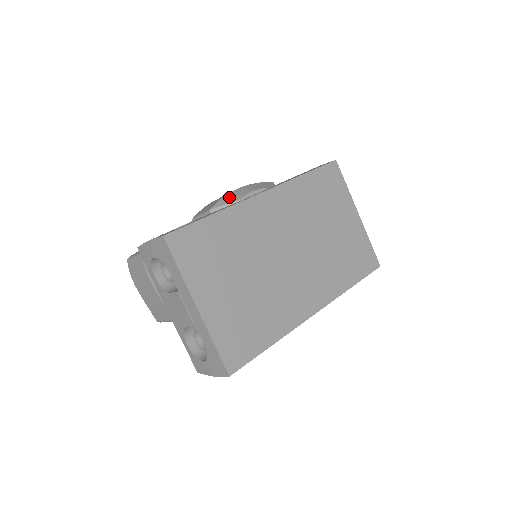
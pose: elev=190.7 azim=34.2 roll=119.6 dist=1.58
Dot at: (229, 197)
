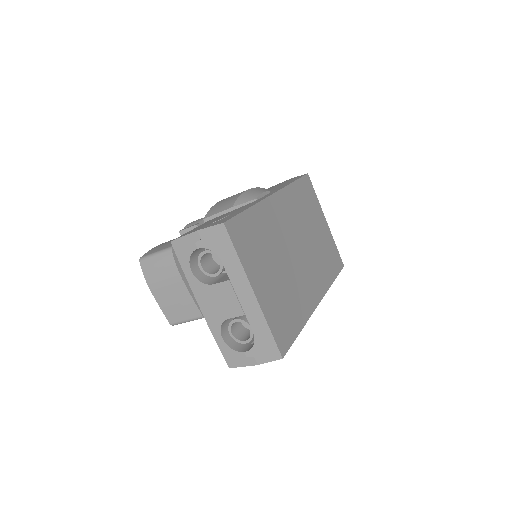
Dot at: (245, 197)
